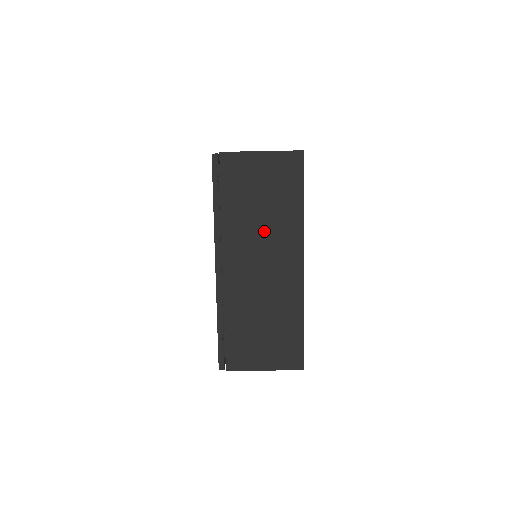
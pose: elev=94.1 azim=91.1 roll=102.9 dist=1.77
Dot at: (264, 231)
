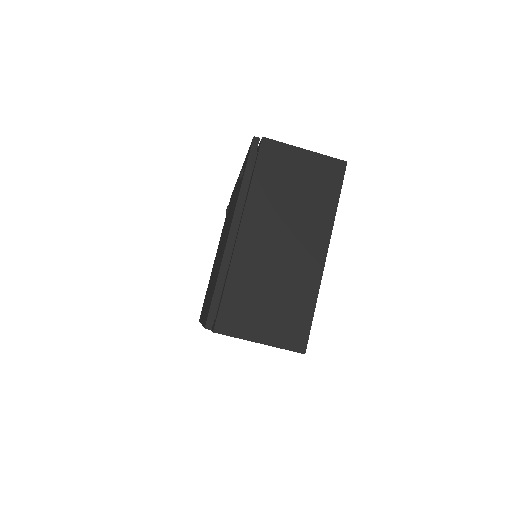
Dot at: occluded
